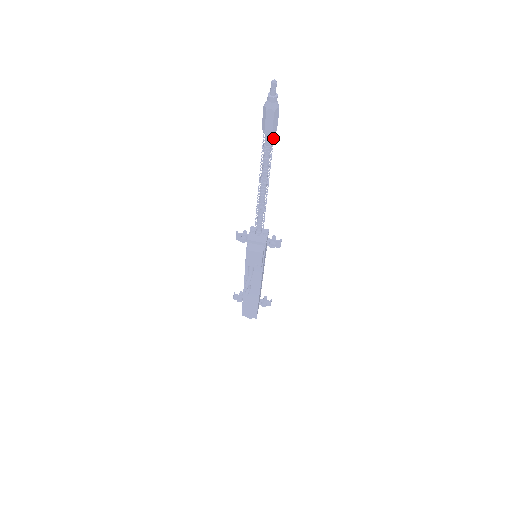
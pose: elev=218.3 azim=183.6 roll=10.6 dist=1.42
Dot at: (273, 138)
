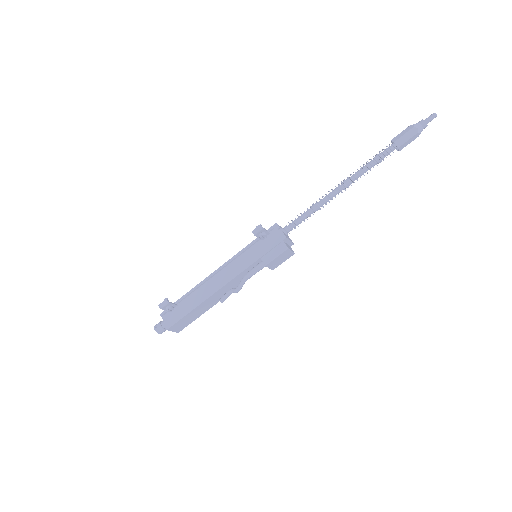
Dot at: (389, 153)
